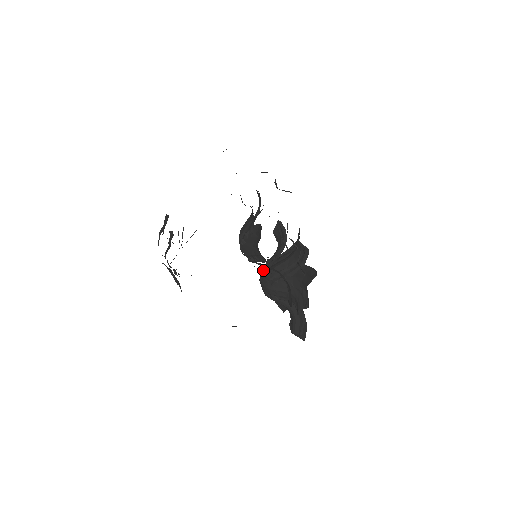
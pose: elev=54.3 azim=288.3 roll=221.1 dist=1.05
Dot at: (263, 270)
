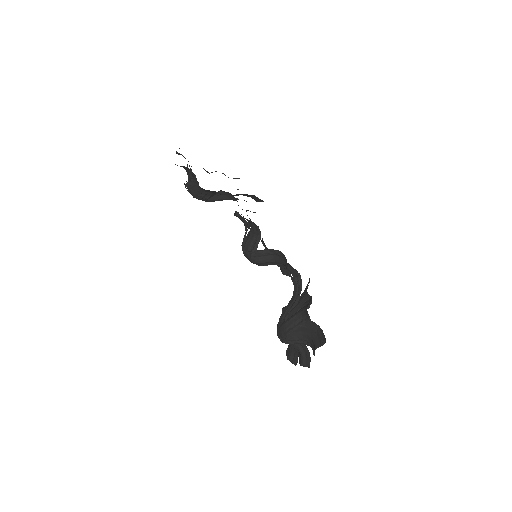
Dot at: (277, 324)
